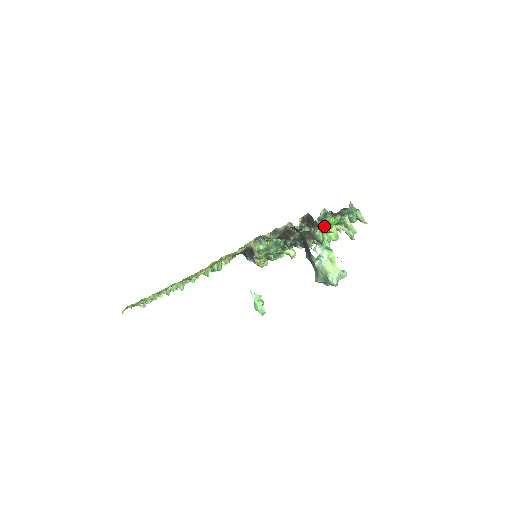
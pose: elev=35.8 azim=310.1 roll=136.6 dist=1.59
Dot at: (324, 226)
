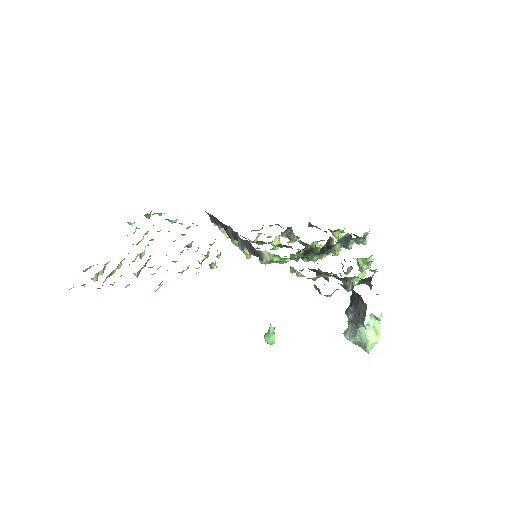
Dot at: occluded
